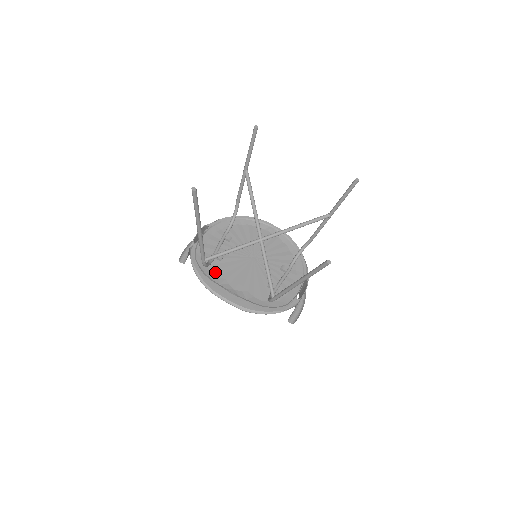
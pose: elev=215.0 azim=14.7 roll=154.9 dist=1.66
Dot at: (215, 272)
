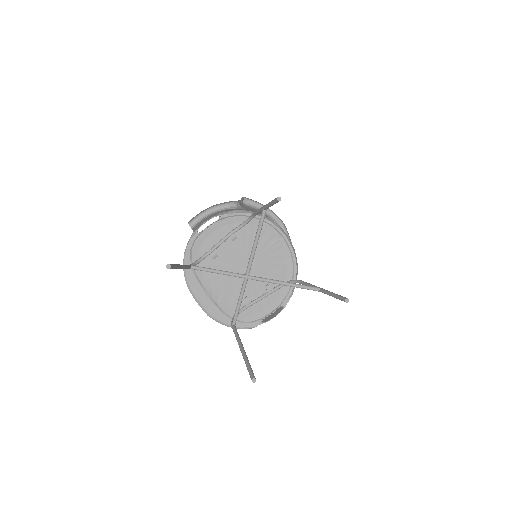
Dot at: occluded
